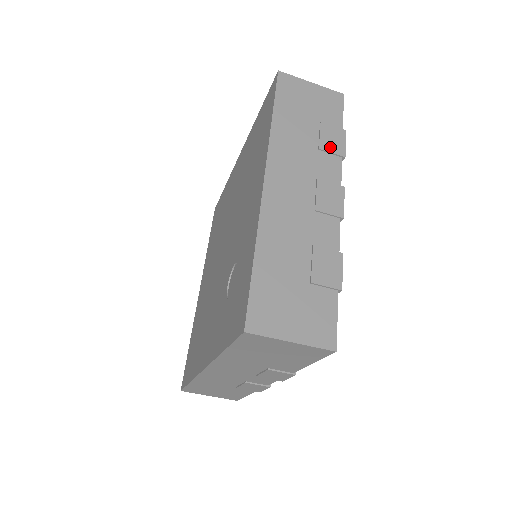
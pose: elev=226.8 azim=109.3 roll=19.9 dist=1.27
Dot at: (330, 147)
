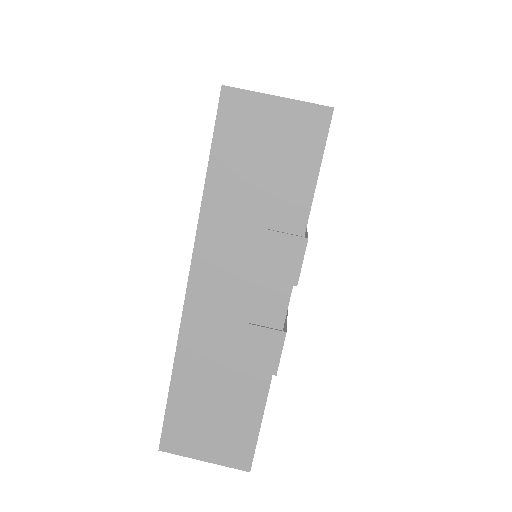
Dot at: occluded
